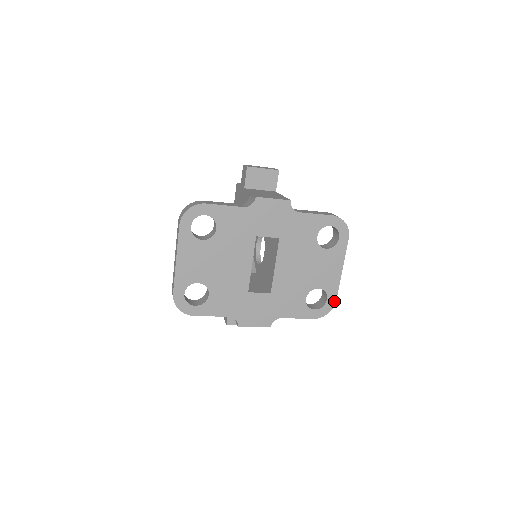
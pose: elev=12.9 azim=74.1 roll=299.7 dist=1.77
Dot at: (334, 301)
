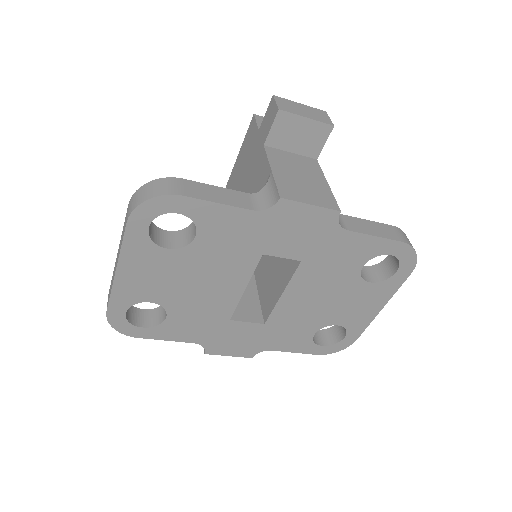
Dot at: (353, 340)
